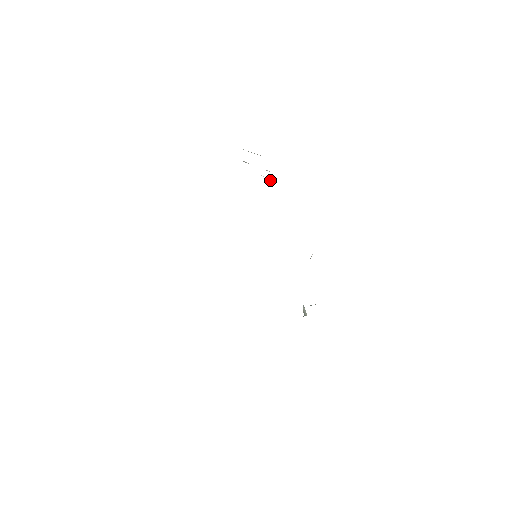
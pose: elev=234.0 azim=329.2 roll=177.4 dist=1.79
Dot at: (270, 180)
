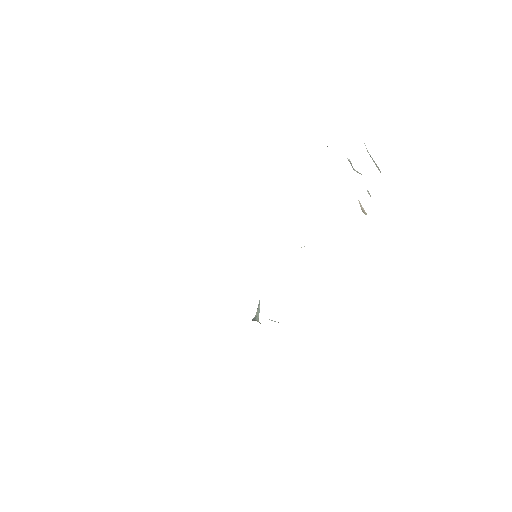
Dot at: (362, 209)
